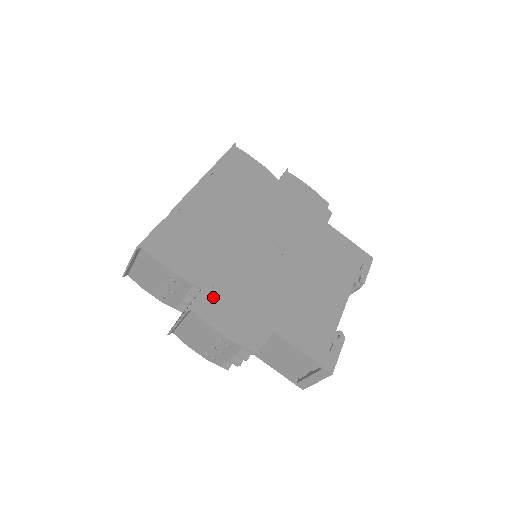
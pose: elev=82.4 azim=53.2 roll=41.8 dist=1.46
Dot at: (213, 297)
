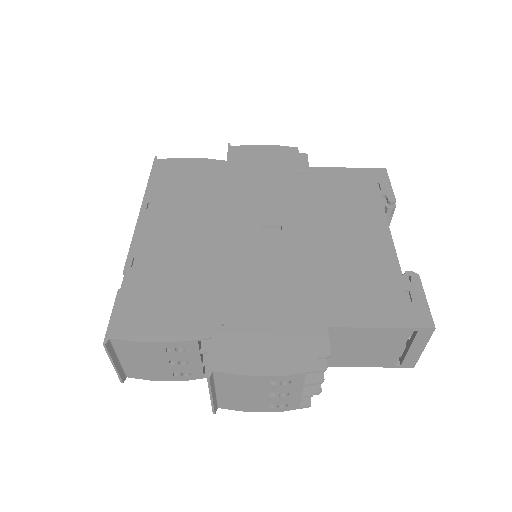
Dot at: (230, 338)
